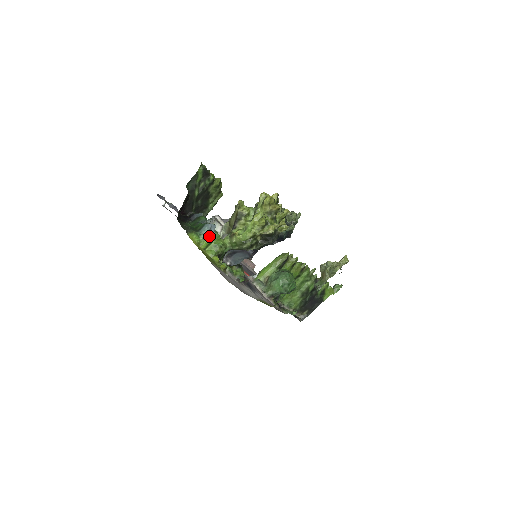
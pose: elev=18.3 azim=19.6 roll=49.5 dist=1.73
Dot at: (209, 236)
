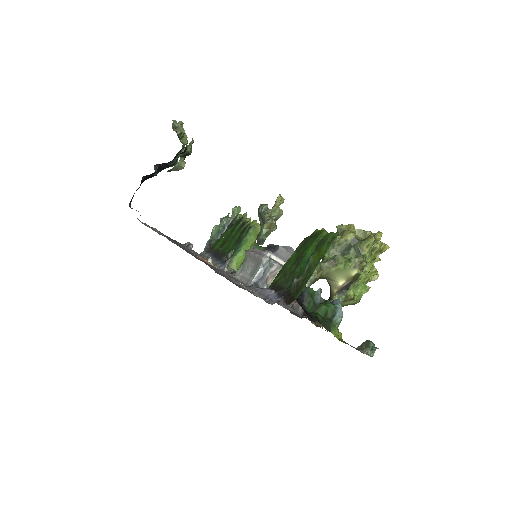
Dot at: (341, 319)
